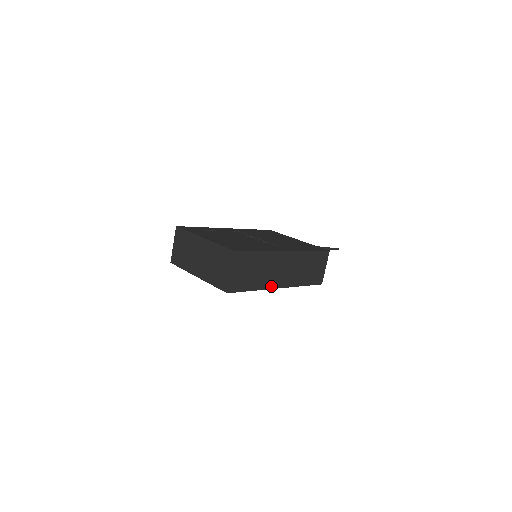
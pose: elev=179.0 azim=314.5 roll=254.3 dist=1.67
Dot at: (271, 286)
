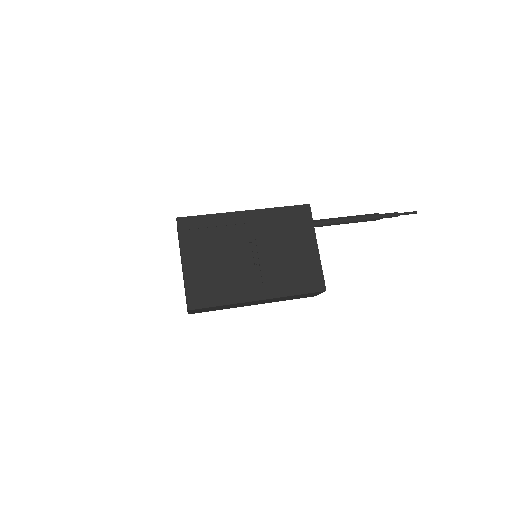
Dot at: (242, 306)
